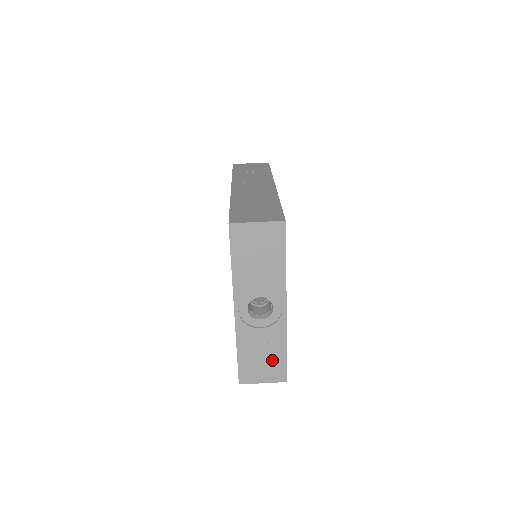
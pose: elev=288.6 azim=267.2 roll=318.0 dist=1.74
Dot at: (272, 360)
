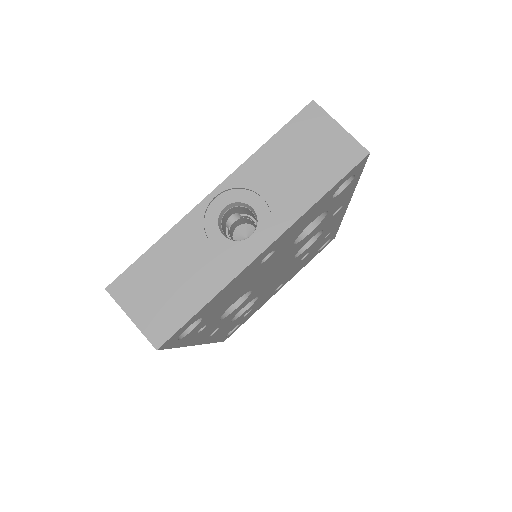
Dot at: (176, 299)
